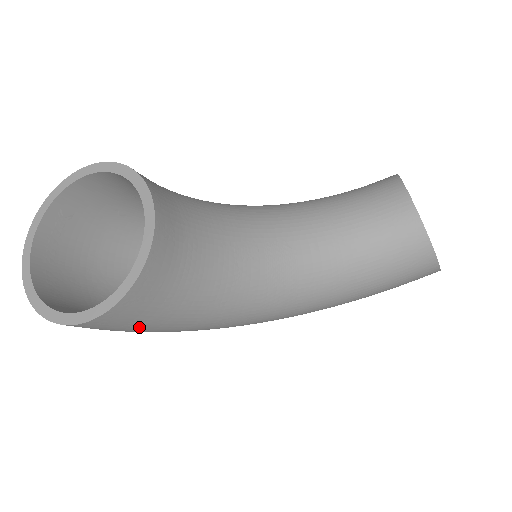
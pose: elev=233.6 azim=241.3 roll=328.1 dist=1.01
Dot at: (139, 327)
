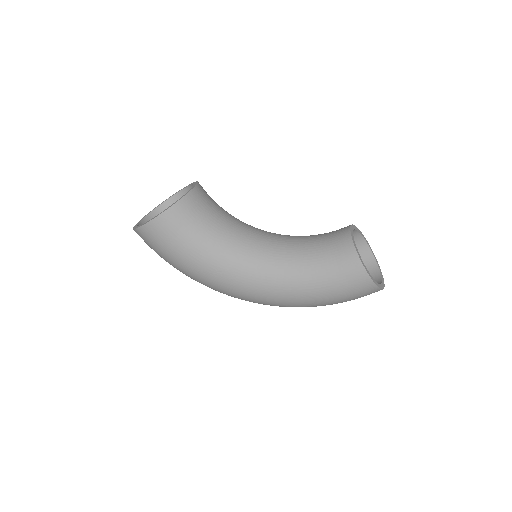
Dot at: (171, 246)
